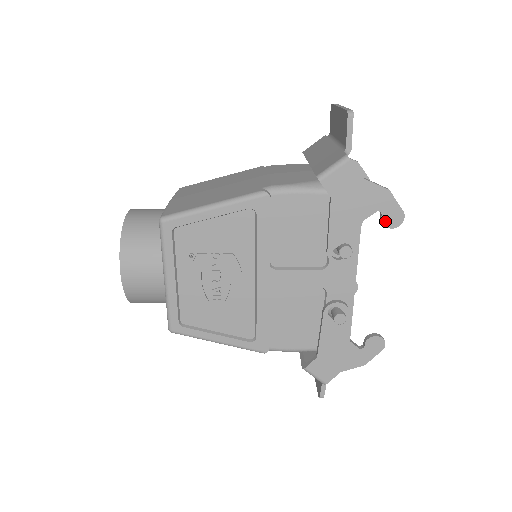
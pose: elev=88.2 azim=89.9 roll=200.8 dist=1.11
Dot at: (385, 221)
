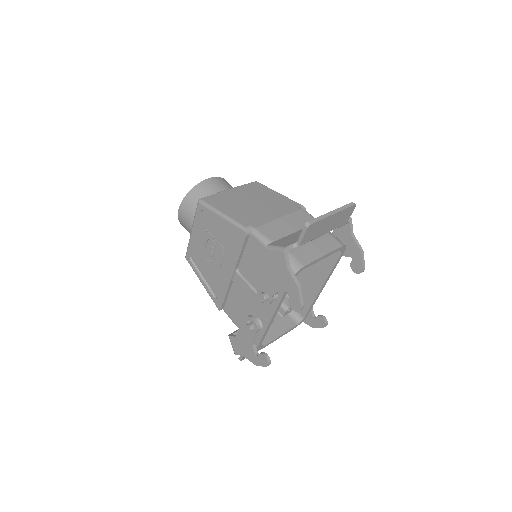
Dot at: (290, 302)
